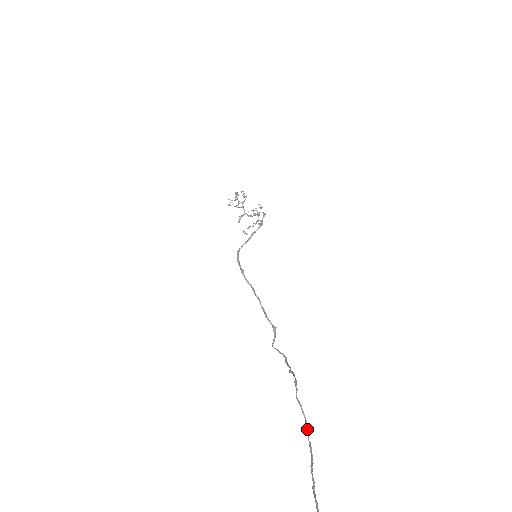
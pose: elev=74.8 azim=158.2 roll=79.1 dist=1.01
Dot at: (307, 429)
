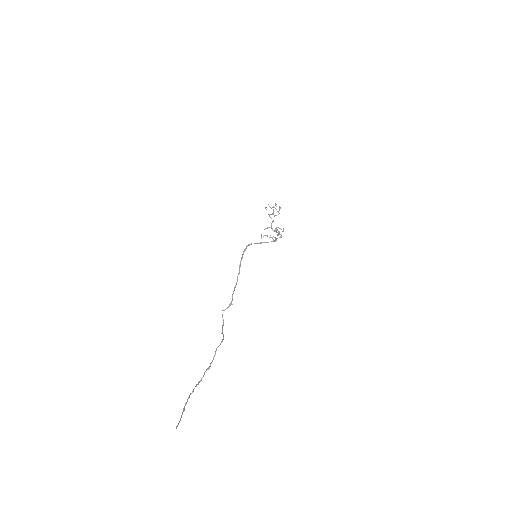
Dot at: (208, 367)
